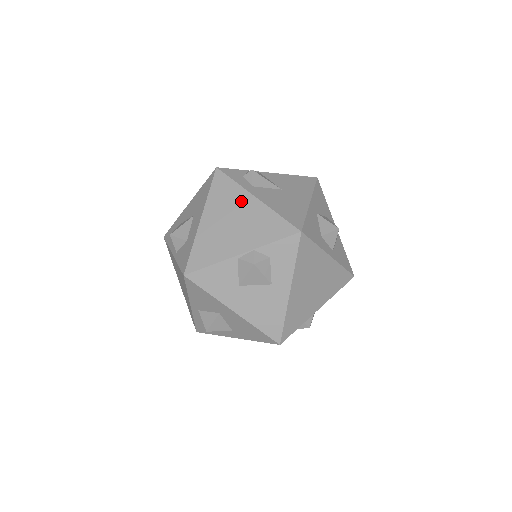
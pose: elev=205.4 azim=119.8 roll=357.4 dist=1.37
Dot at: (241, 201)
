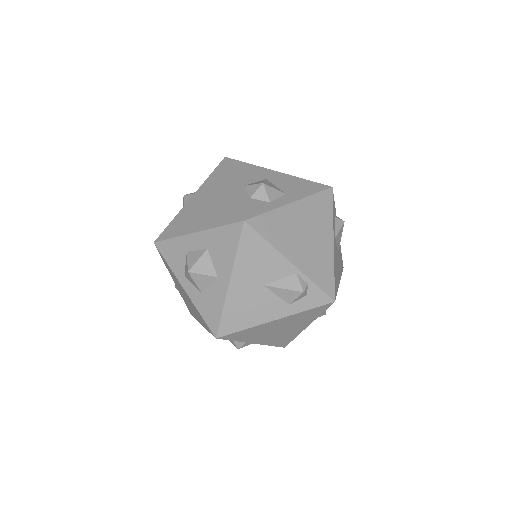
Dot at: occluded
